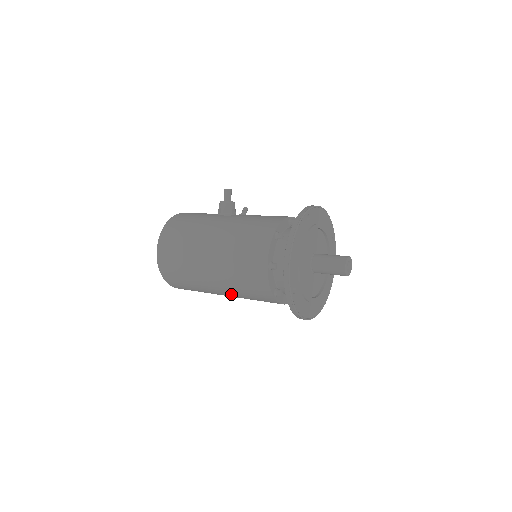
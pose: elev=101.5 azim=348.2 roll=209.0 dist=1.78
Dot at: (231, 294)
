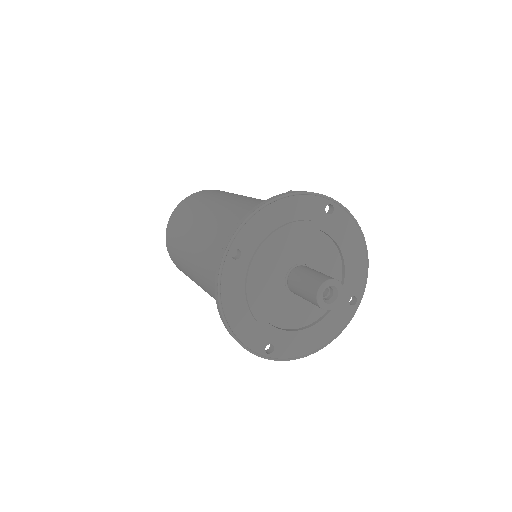
Dot at: (195, 266)
